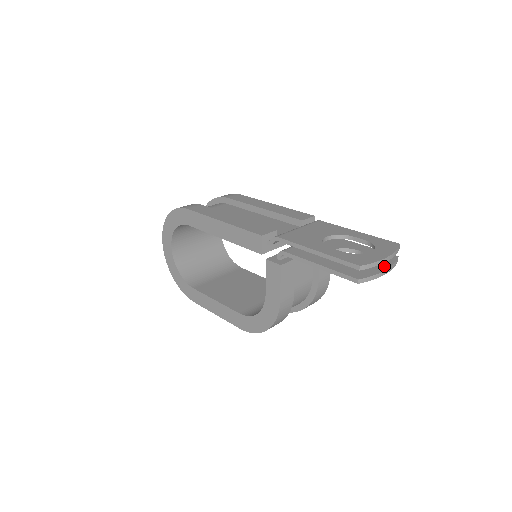
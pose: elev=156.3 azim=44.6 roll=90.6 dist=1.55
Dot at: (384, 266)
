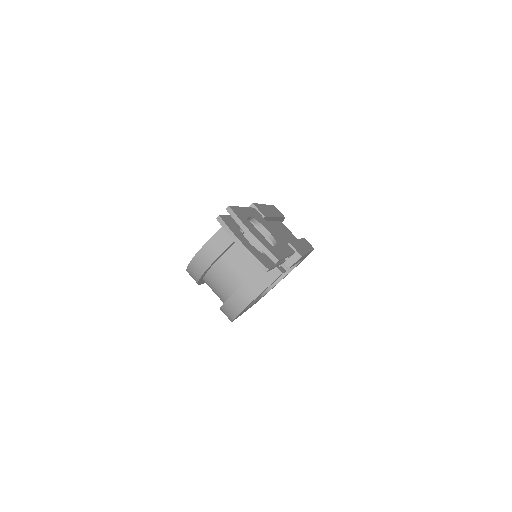
Dot at: (247, 246)
